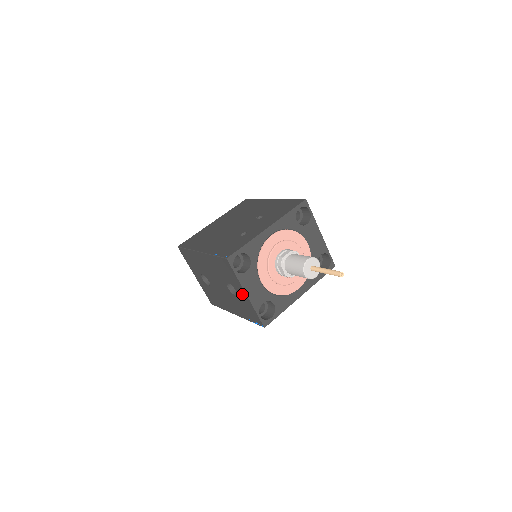
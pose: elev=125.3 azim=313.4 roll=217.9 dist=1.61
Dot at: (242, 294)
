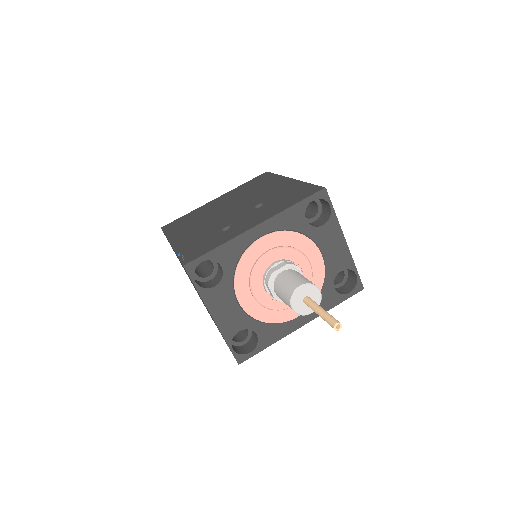
Dot at: occluded
